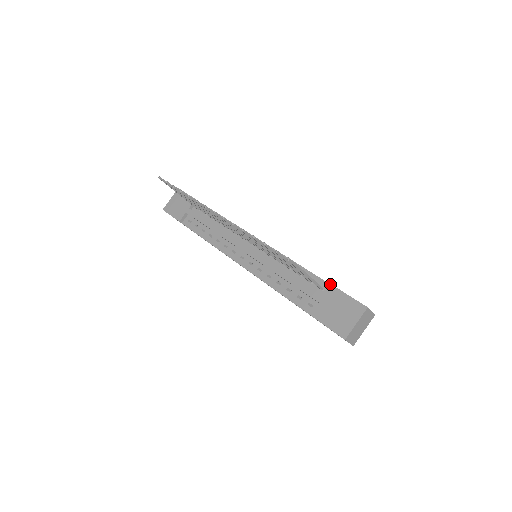
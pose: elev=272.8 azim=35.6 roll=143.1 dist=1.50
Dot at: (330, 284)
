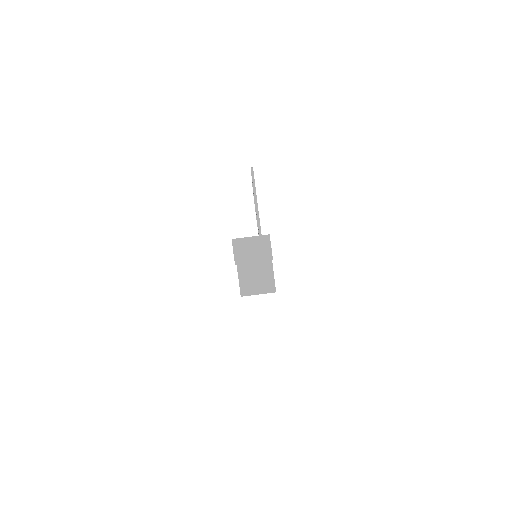
Dot at: occluded
